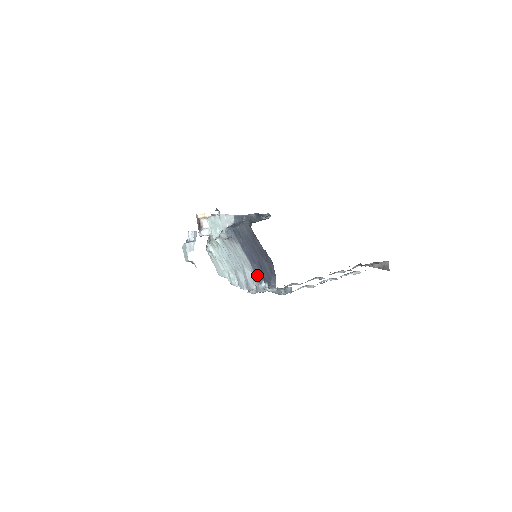
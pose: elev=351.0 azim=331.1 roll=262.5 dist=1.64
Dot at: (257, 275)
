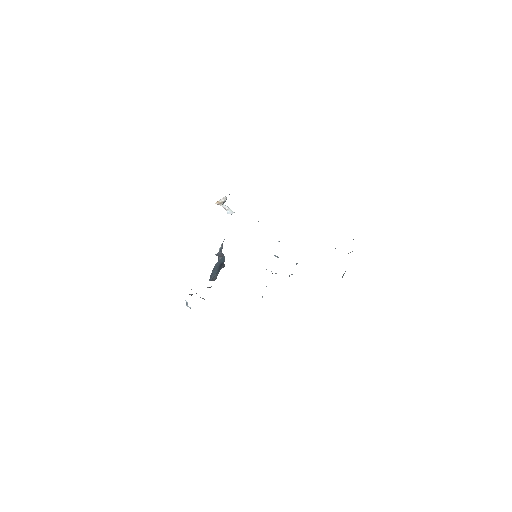
Dot at: occluded
